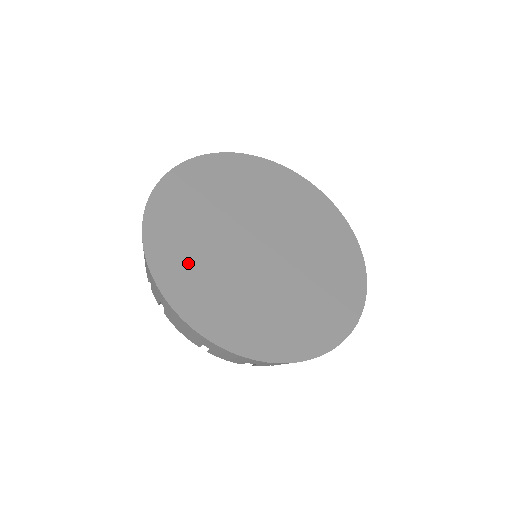
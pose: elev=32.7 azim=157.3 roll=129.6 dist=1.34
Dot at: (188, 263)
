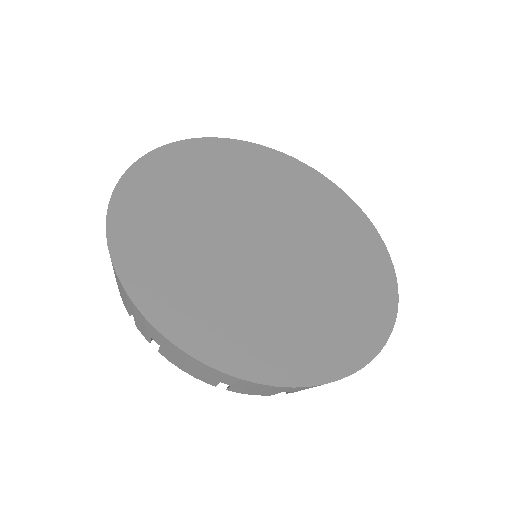
Dot at: (179, 280)
